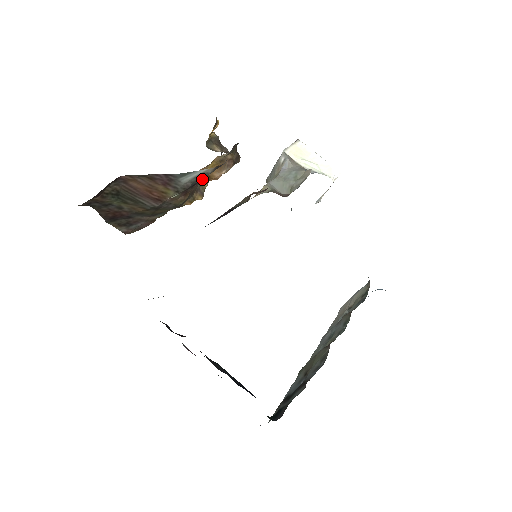
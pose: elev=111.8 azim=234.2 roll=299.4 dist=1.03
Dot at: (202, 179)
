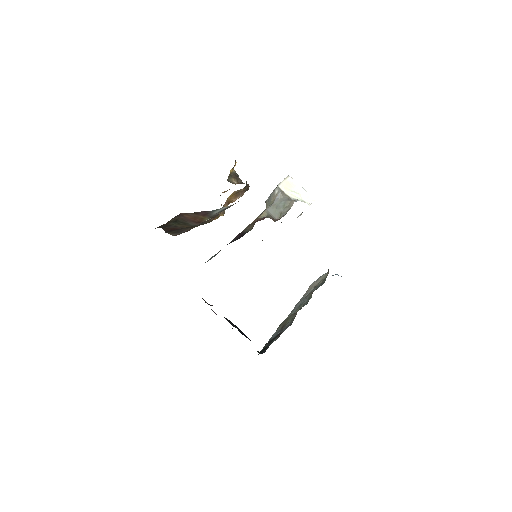
Dot at: occluded
